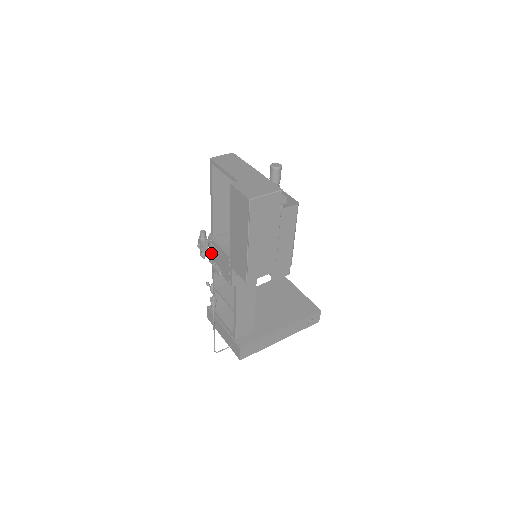
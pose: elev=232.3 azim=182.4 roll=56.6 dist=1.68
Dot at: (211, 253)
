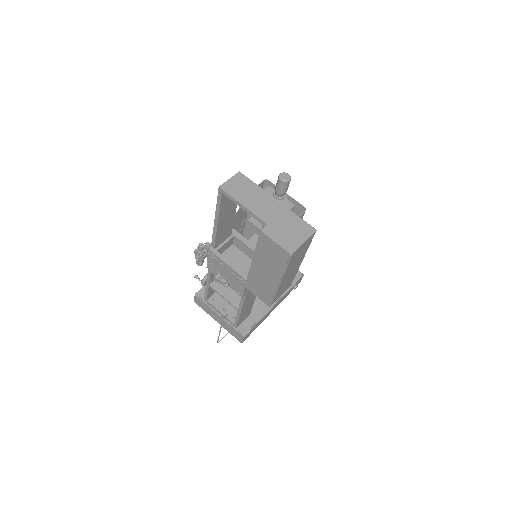
Dot at: (210, 262)
